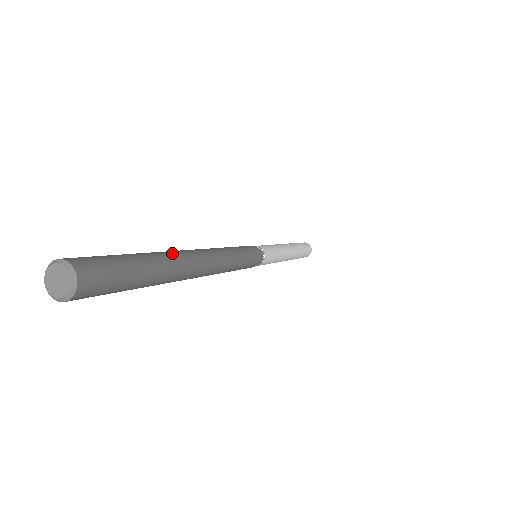
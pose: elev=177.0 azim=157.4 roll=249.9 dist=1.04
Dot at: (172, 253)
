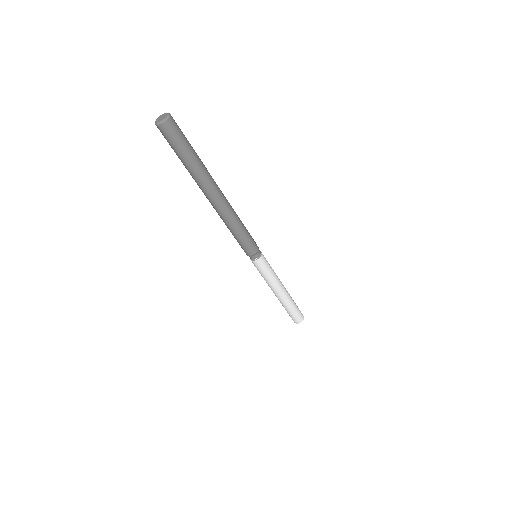
Dot at: occluded
